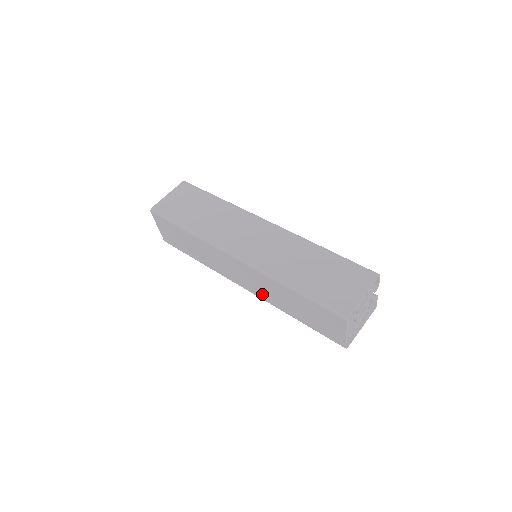
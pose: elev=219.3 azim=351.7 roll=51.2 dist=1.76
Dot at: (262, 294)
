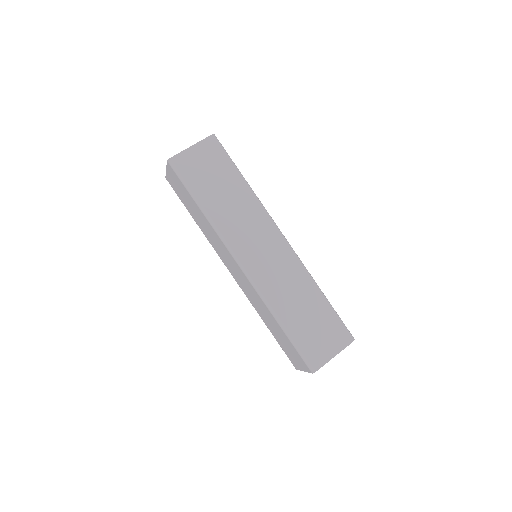
Dot at: (247, 294)
